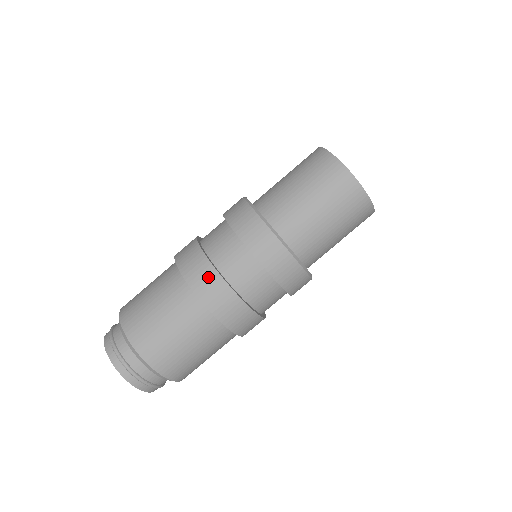
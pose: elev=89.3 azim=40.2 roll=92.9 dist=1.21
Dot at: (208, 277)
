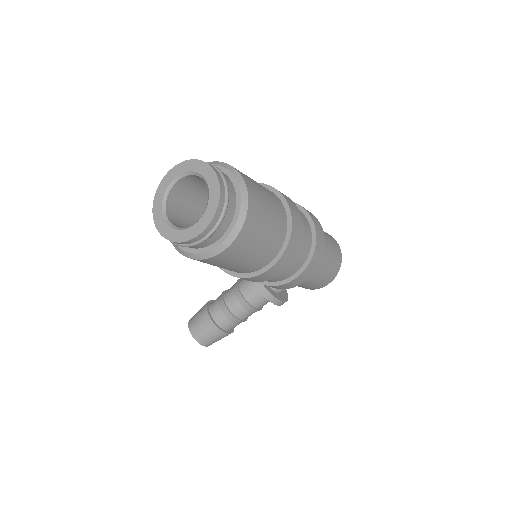
Dot at: (286, 196)
